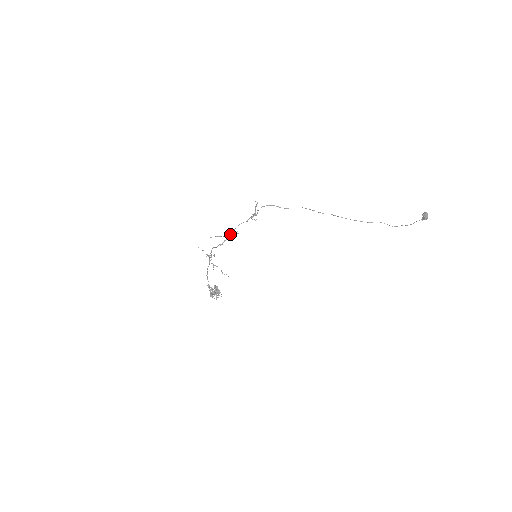
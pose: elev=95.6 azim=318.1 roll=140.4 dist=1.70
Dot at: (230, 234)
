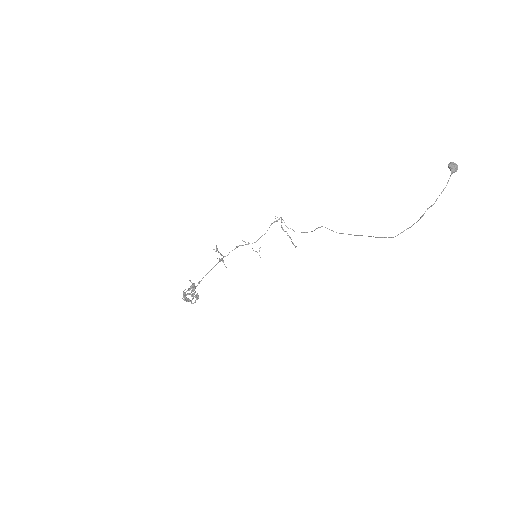
Dot at: occluded
